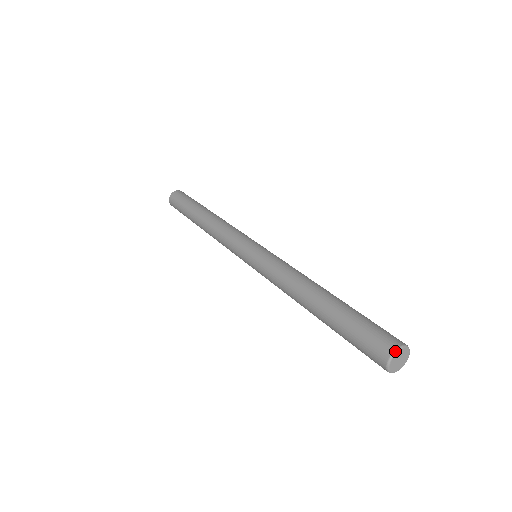
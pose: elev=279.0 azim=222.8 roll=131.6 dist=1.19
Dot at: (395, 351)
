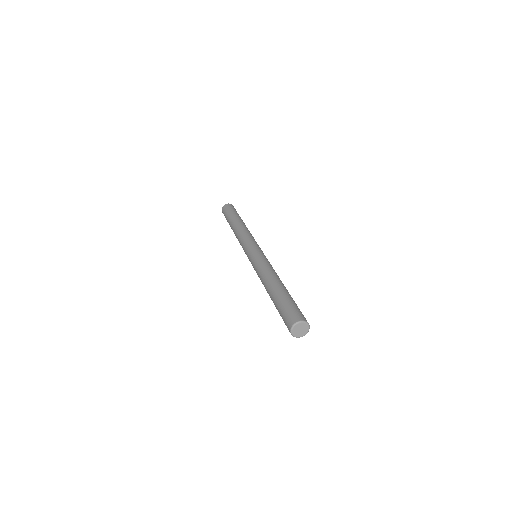
Dot at: (293, 326)
